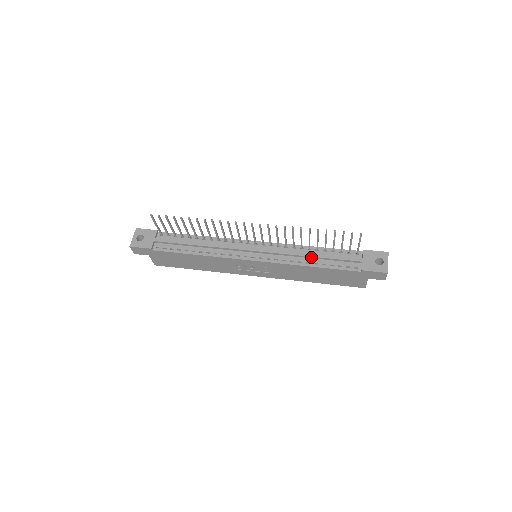
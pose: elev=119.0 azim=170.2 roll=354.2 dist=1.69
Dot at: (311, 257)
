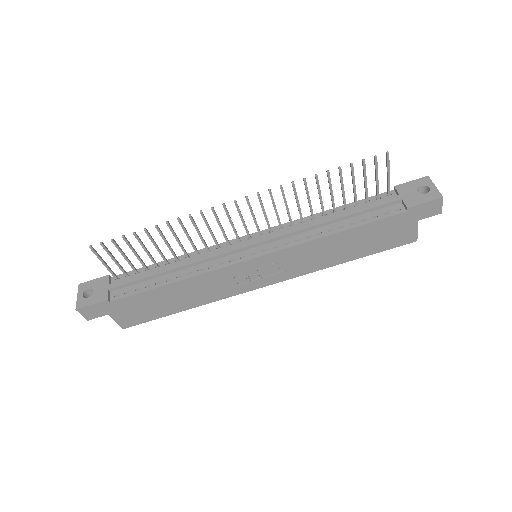
Dot at: (331, 222)
